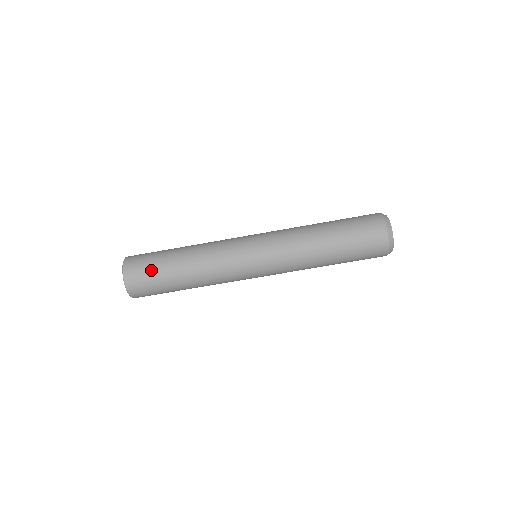
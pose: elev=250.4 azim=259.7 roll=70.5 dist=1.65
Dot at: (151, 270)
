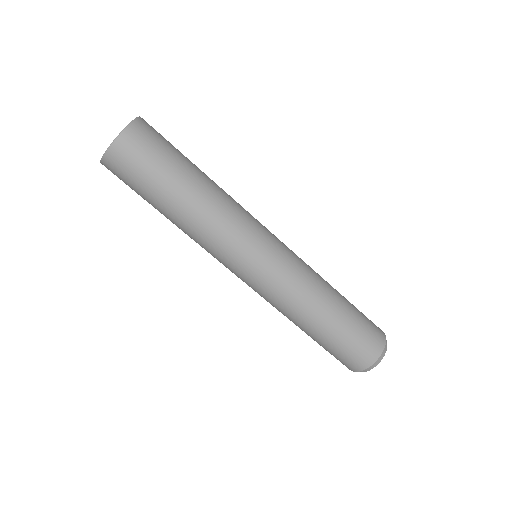
Dot at: (161, 155)
